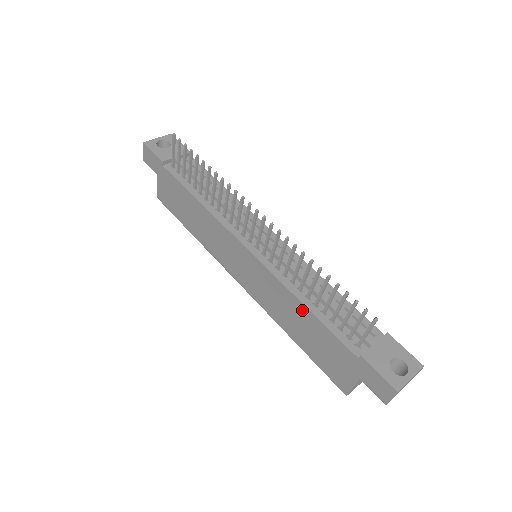
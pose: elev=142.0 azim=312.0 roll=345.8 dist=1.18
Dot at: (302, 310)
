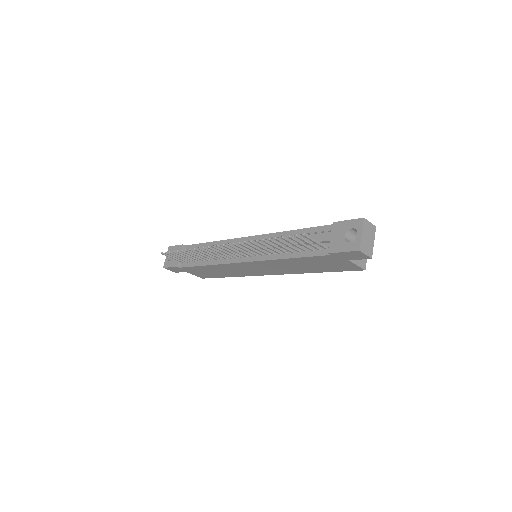
Dot at: (291, 261)
